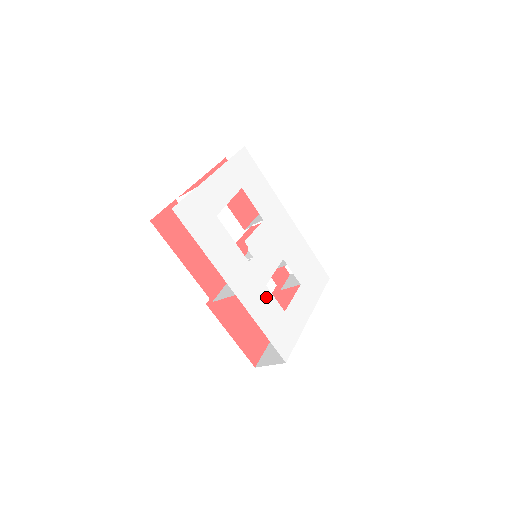
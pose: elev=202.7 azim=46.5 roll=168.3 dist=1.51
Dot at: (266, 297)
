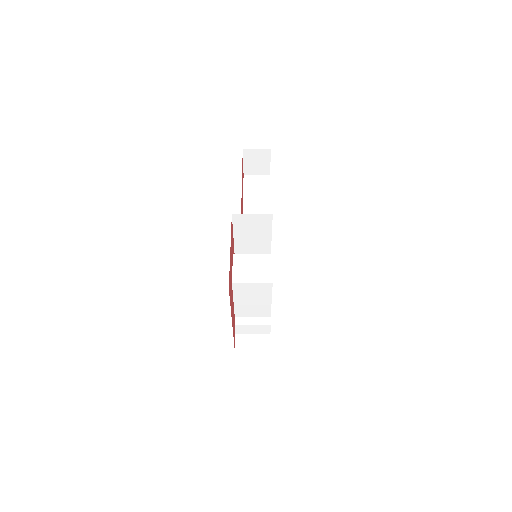
Dot at: occluded
